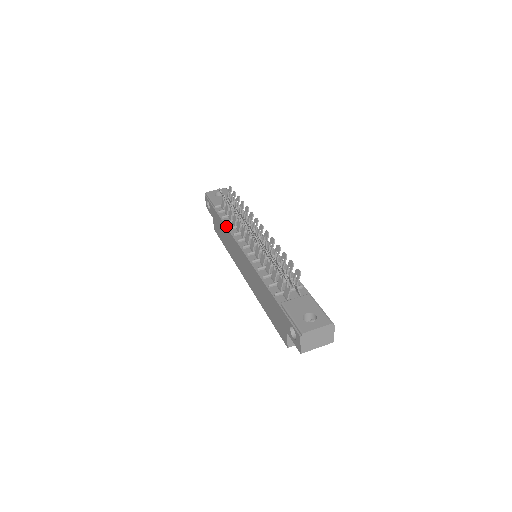
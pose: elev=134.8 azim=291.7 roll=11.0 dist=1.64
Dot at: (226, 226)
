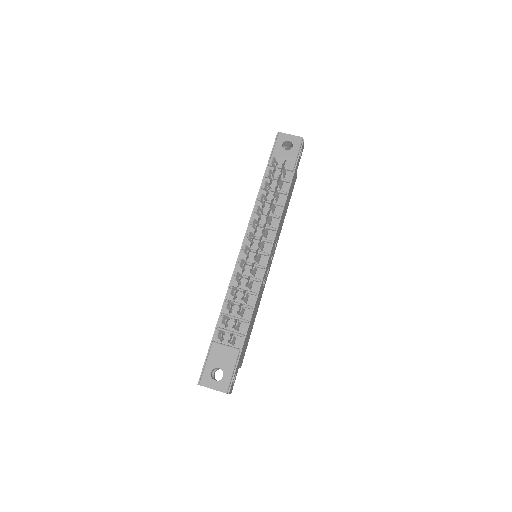
Dot at: (255, 204)
